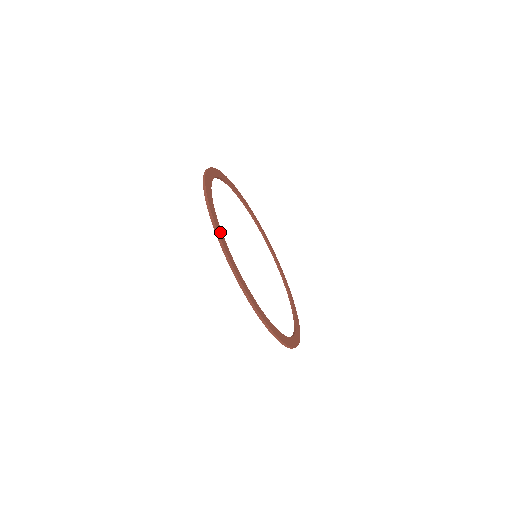
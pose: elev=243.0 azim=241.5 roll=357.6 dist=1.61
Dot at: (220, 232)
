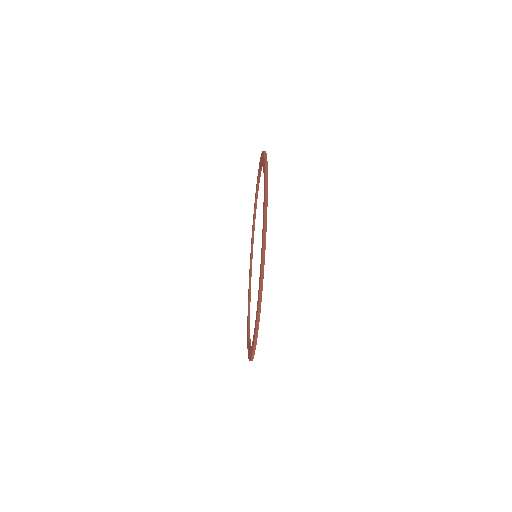
Dot at: occluded
